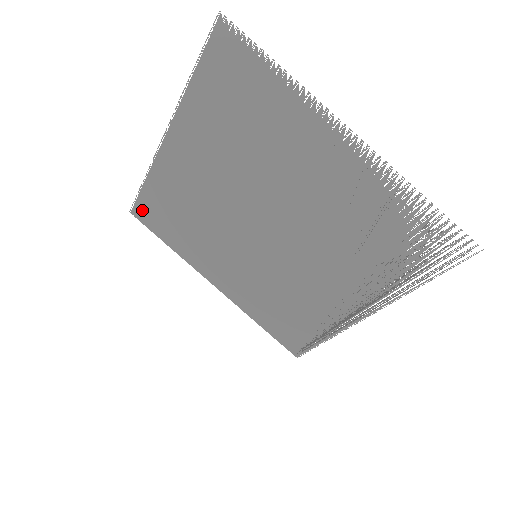
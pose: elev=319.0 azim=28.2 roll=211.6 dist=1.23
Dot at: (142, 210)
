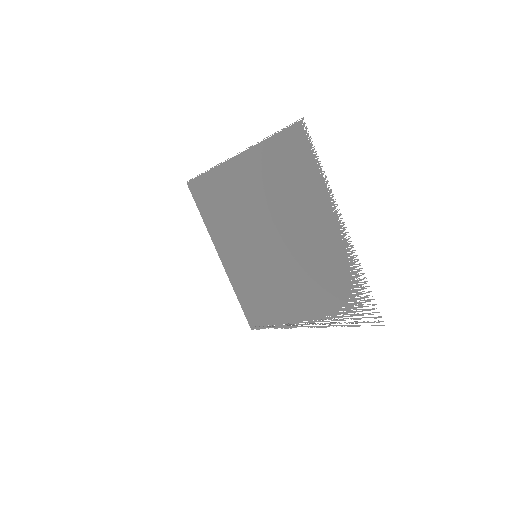
Dot at: (195, 186)
